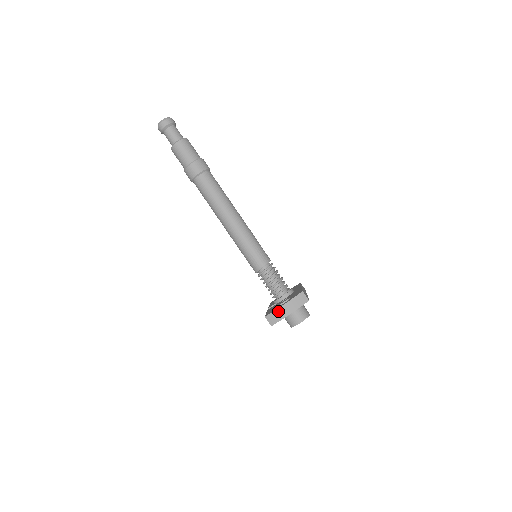
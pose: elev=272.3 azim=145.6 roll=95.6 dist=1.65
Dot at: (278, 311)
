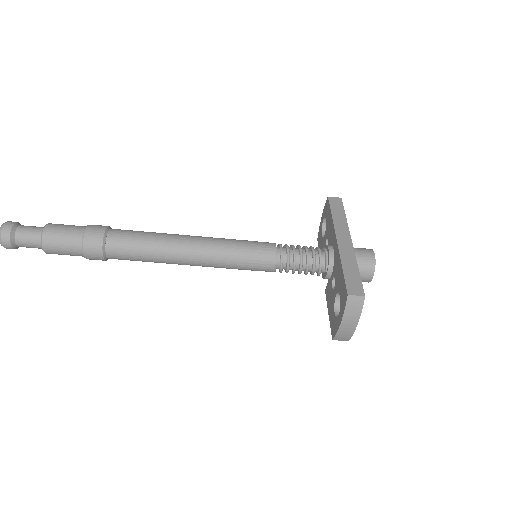
Dot at: (341, 331)
